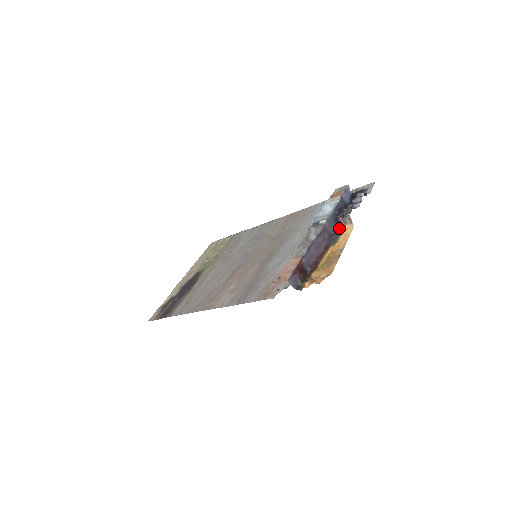
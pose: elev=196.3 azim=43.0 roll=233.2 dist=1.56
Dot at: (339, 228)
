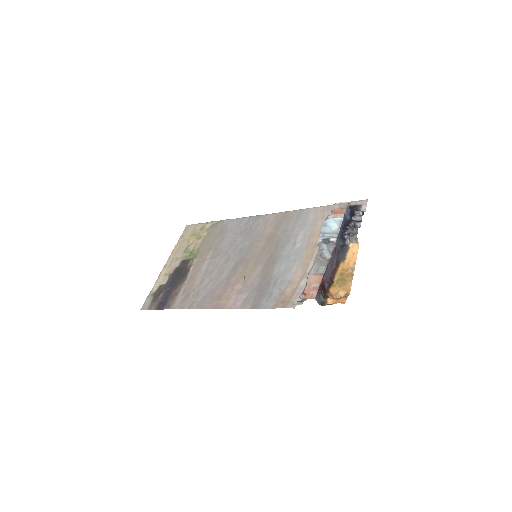
Dot at: (345, 245)
